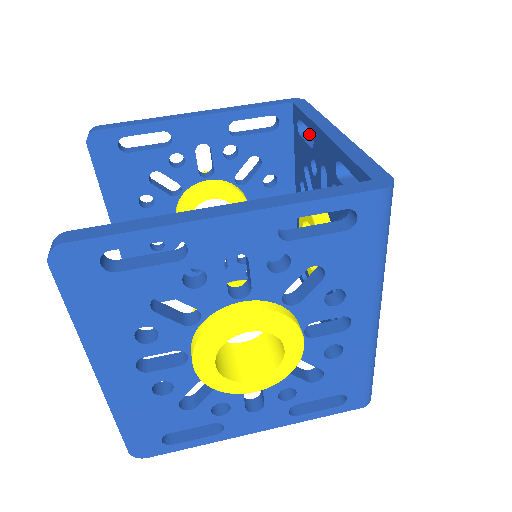
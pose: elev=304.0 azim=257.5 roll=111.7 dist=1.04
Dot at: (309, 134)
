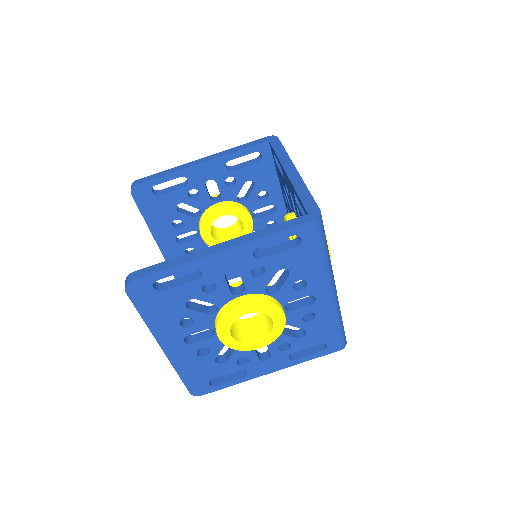
Dot at: occluded
